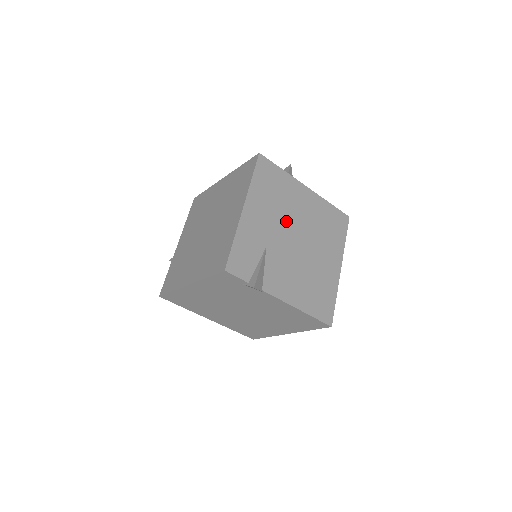
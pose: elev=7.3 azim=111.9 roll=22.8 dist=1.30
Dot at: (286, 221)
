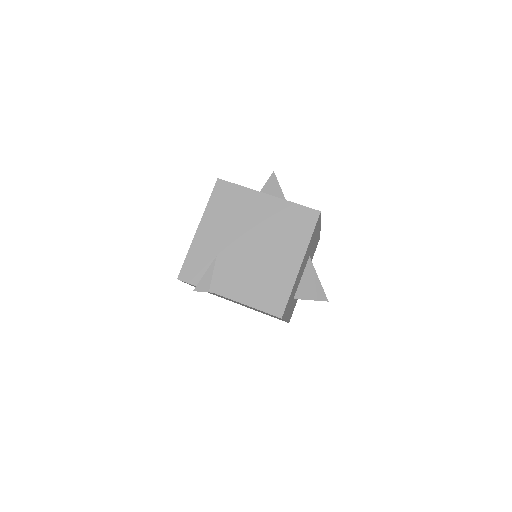
Dot at: (240, 231)
